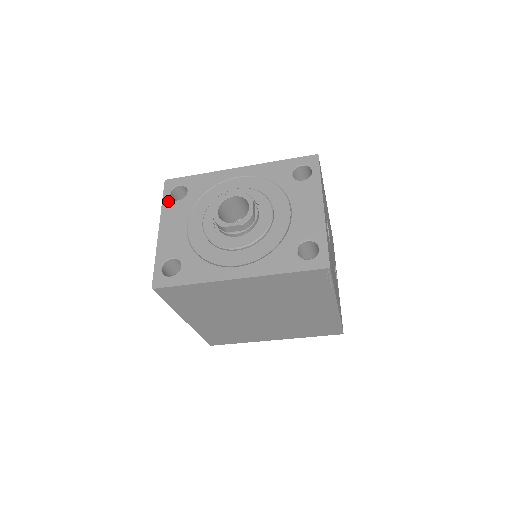
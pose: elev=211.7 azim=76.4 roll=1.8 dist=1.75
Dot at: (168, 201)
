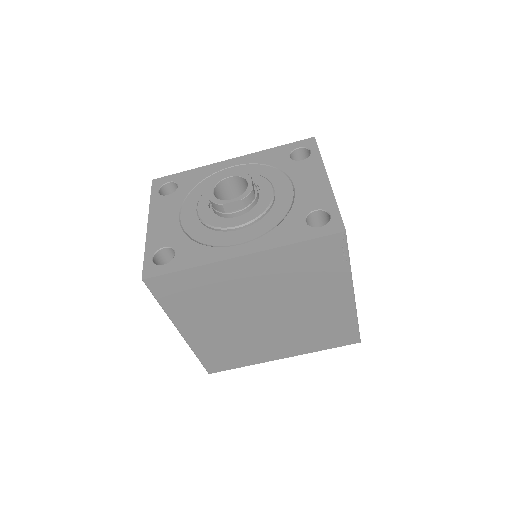
Dot at: (157, 197)
